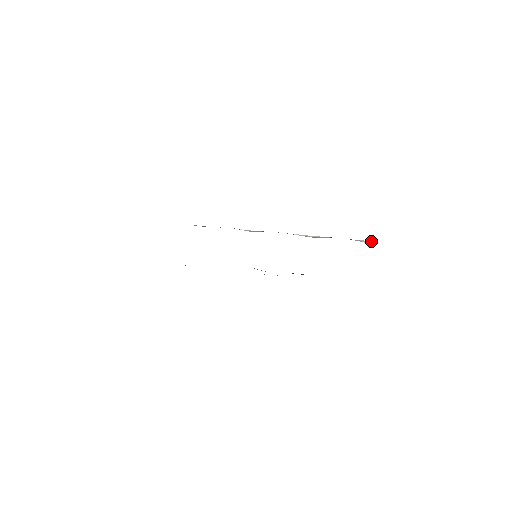
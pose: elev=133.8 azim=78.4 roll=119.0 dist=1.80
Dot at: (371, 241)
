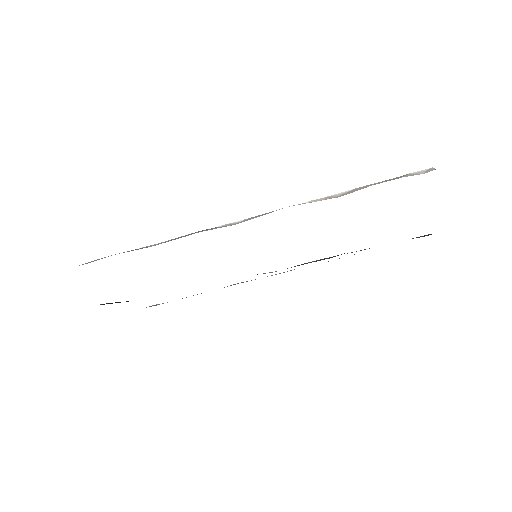
Dot at: (432, 168)
